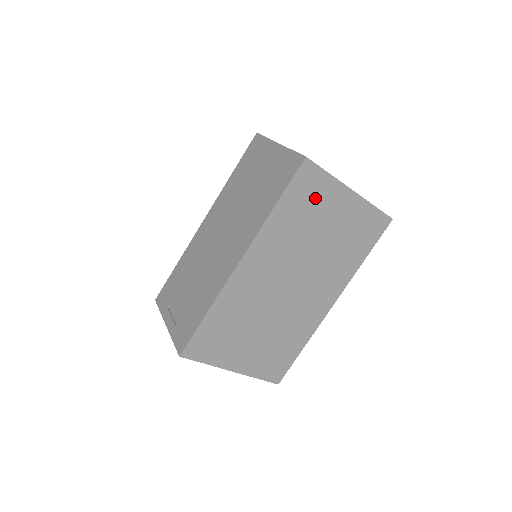
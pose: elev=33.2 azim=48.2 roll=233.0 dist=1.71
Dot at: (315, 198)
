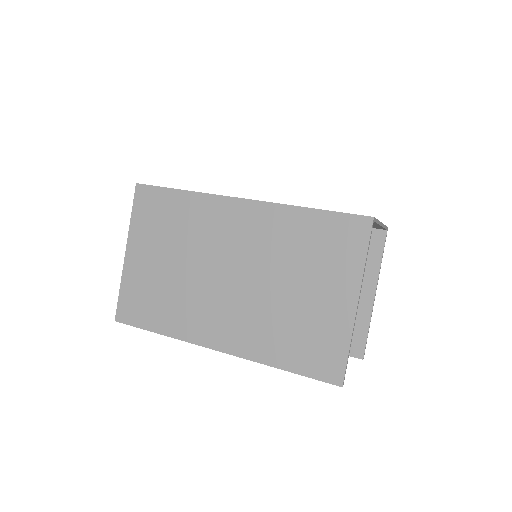
Dot at: (333, 254)
